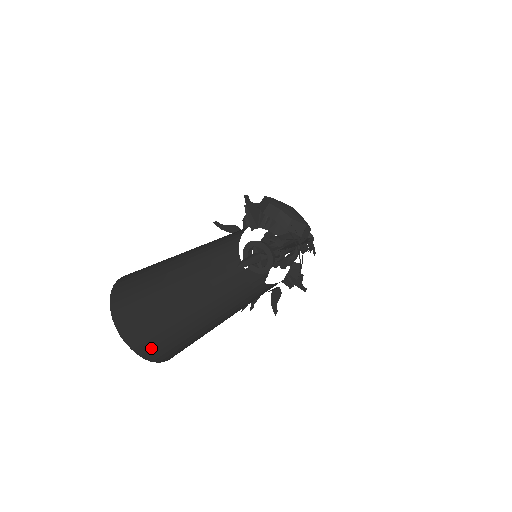
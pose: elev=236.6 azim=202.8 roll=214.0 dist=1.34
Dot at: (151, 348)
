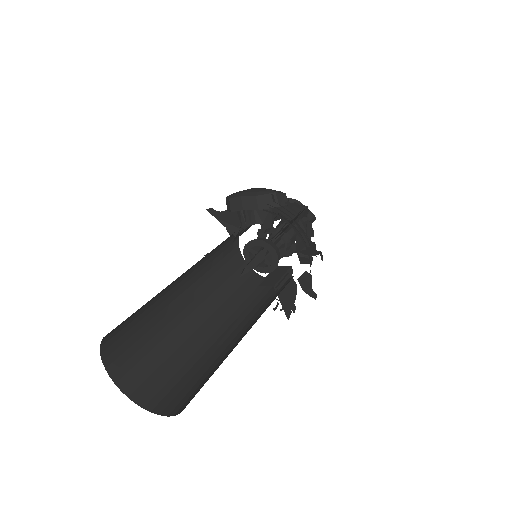
Dot at: (179, 402)
